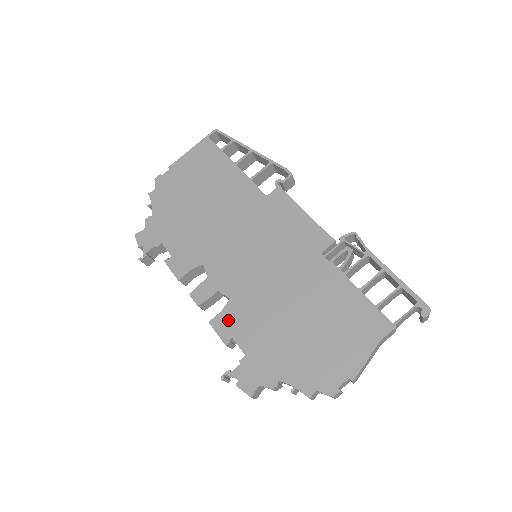
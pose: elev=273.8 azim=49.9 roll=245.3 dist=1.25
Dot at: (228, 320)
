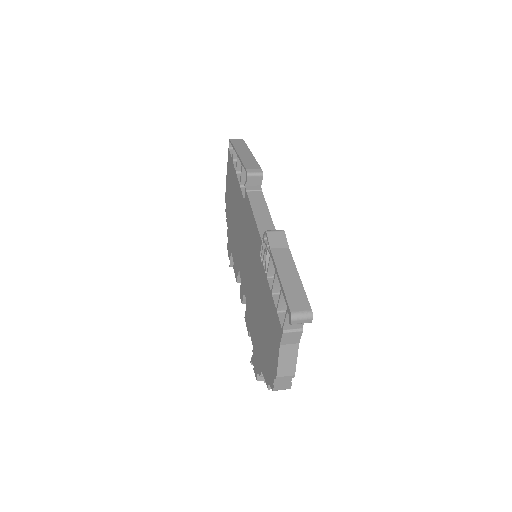
Dot at: (247, 317)
